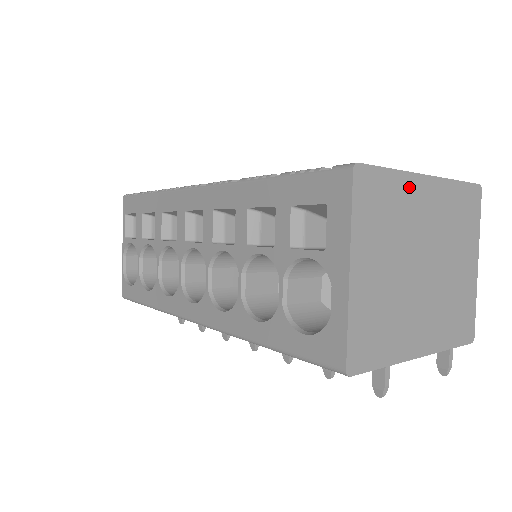
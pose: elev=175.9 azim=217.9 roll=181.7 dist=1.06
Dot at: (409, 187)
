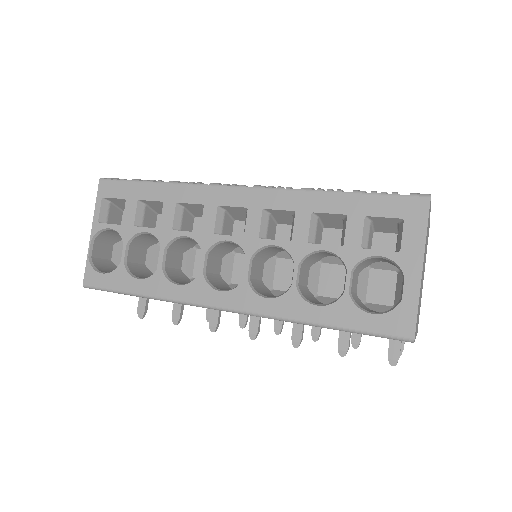
Dot at: (429, 217)
